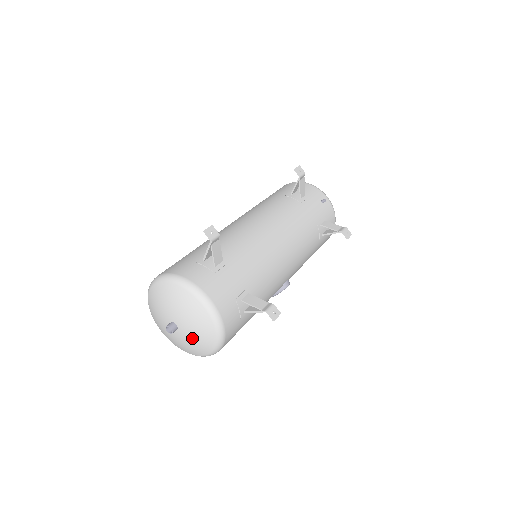
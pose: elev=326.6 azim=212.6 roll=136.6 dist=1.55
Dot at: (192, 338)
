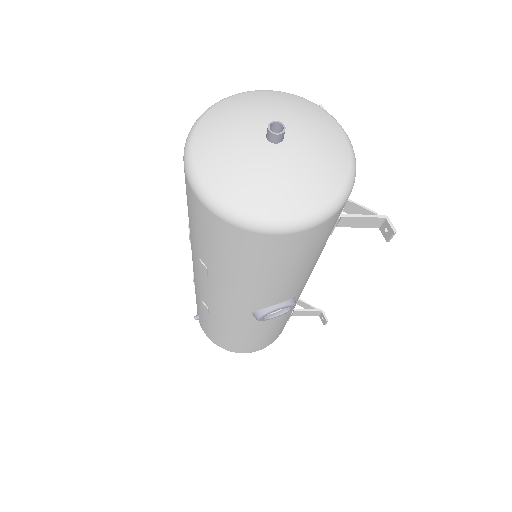
Dot at: (303, 165)
